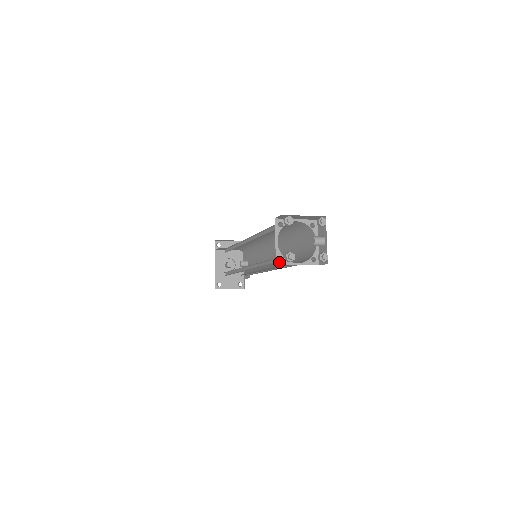
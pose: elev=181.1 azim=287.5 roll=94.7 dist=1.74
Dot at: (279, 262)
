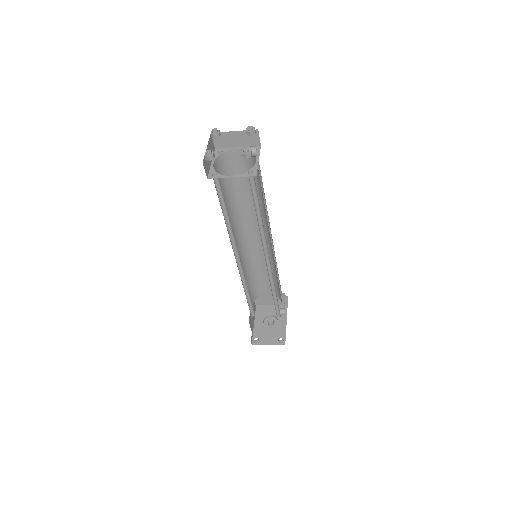
Dot at: (211, 176)
